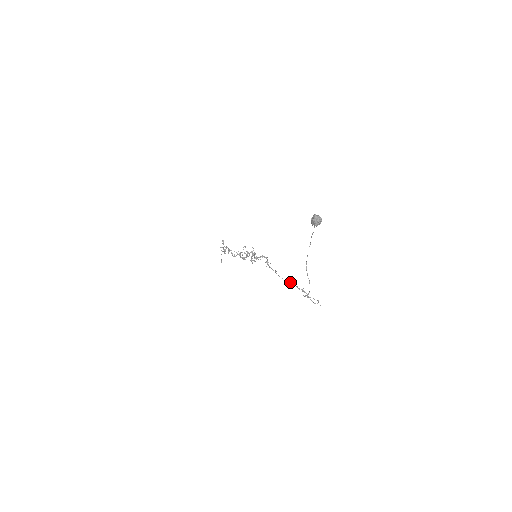
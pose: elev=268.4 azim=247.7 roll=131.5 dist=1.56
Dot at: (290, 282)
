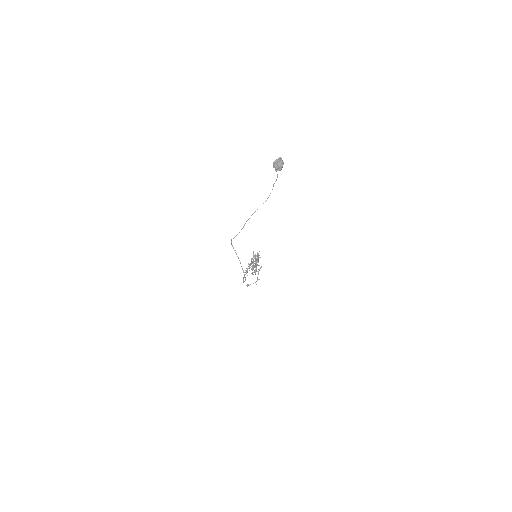
Dot at: (248, 266)
